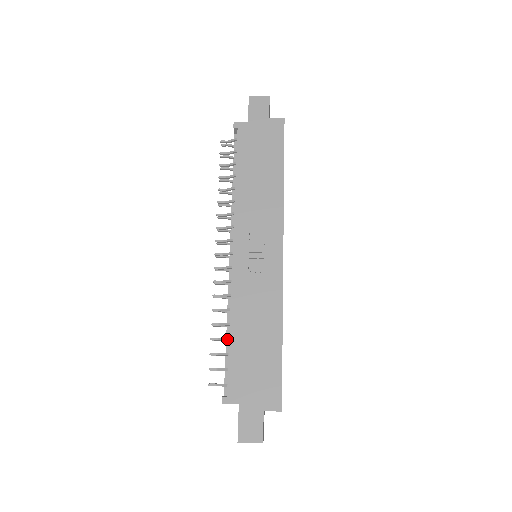
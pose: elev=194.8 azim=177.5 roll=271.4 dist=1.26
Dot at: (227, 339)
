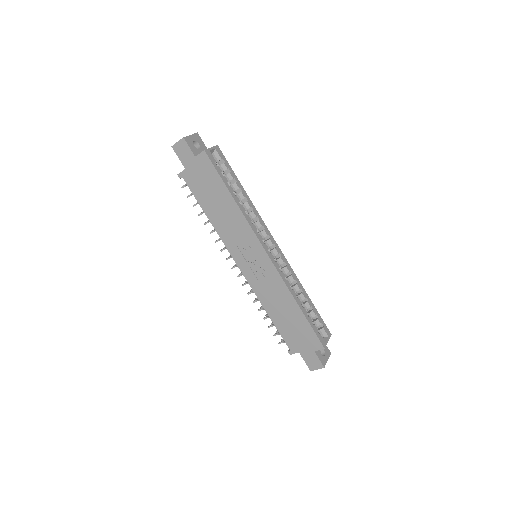
Dot at: occluded
